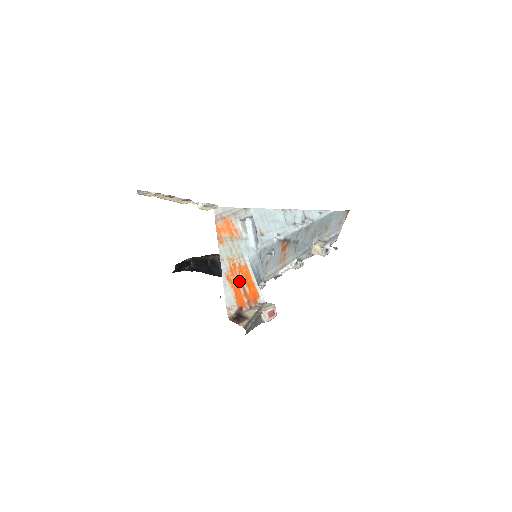
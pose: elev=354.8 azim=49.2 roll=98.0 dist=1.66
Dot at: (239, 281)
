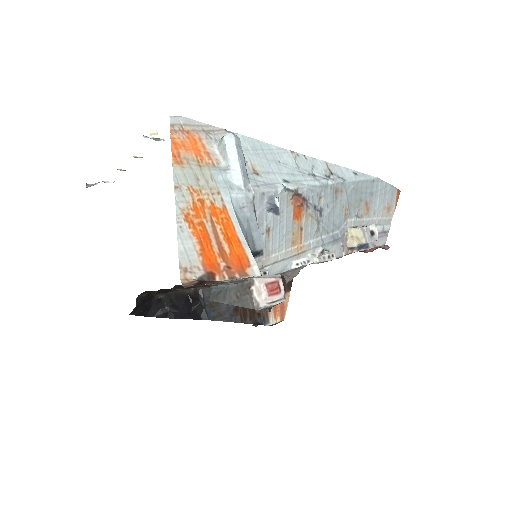
Dot at: (210, 229)
